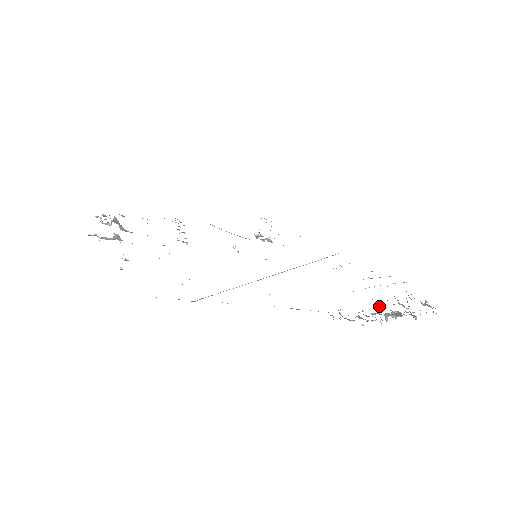
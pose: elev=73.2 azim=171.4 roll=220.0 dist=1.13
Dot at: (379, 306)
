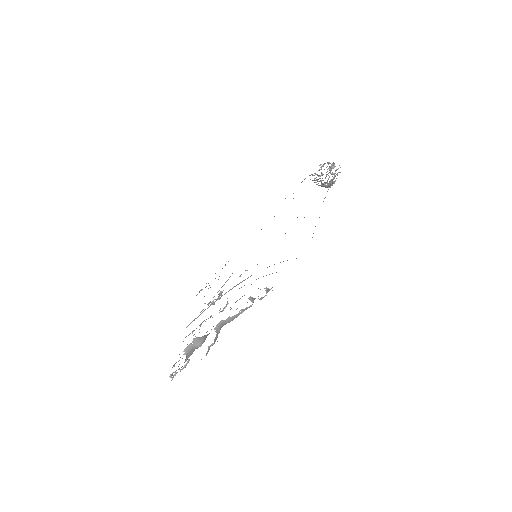
Dot at: (321, 181)
